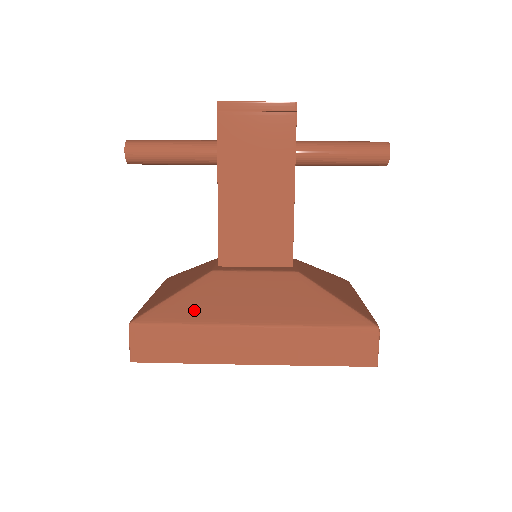
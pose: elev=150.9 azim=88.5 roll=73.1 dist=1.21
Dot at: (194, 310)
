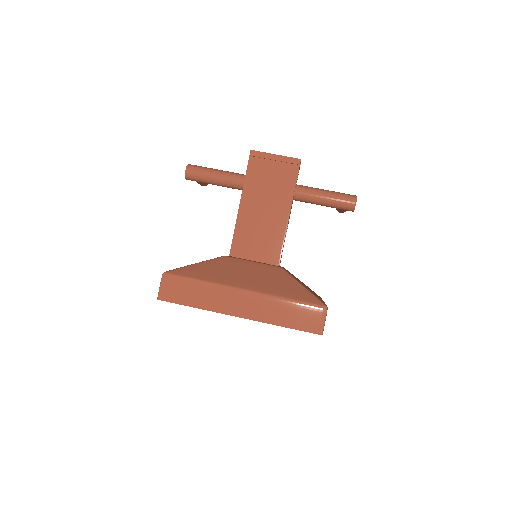
Dot at: (207, 274)
